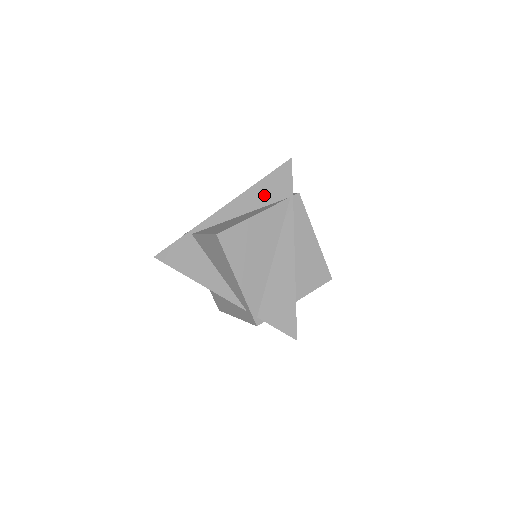
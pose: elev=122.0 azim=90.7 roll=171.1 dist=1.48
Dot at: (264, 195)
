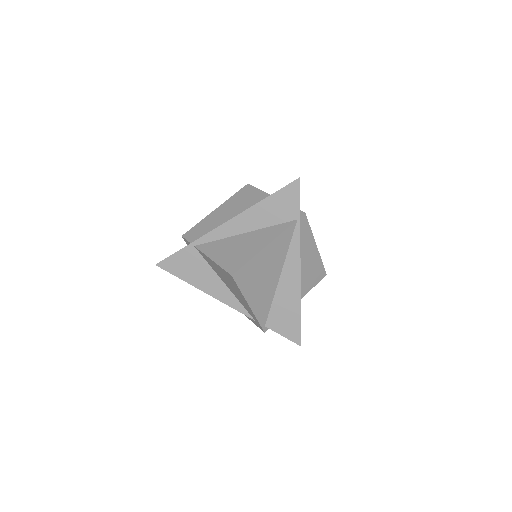
Dot at: (270, 214)
